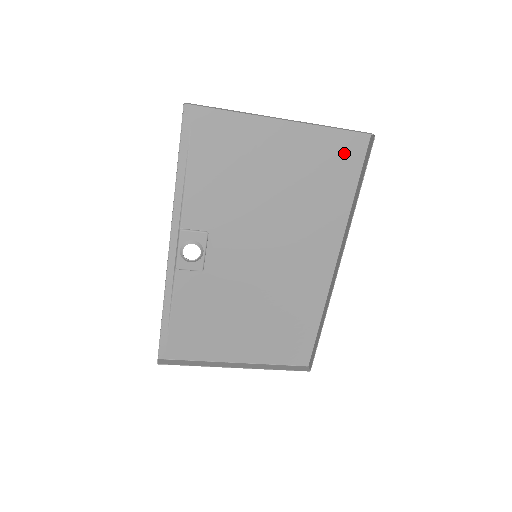
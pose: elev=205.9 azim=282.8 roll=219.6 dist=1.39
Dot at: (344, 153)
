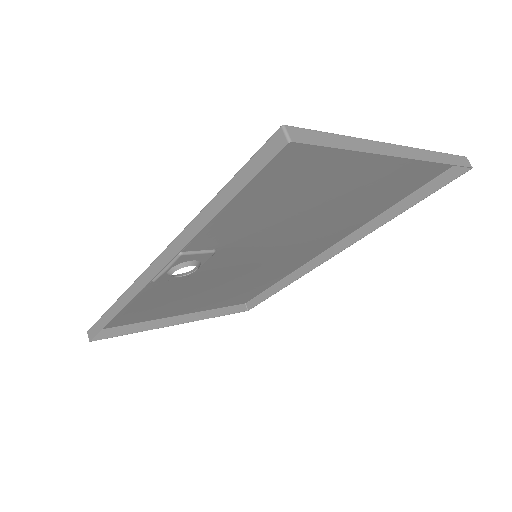
Dot at: (424, 173)
